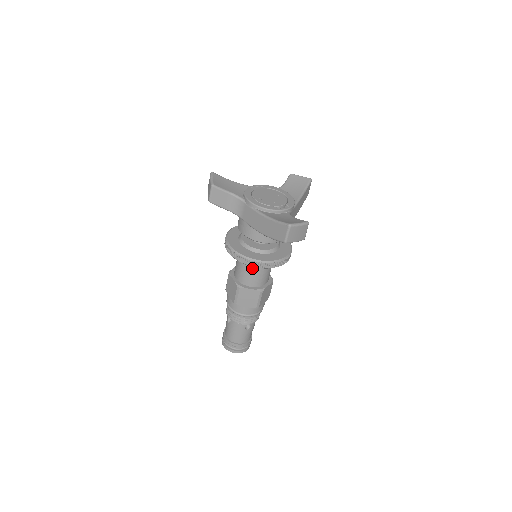
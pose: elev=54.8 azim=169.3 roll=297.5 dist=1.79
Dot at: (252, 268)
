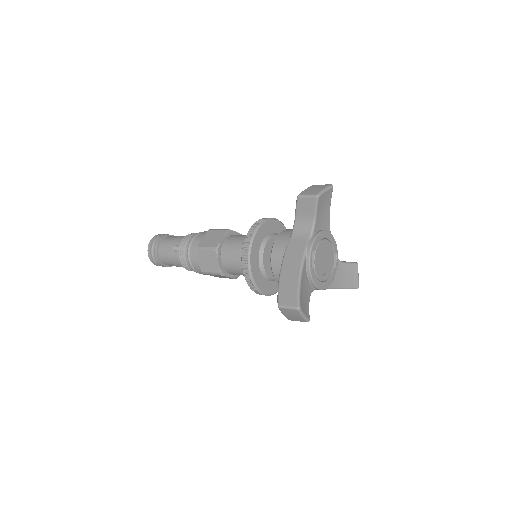
Dot at: occluded
